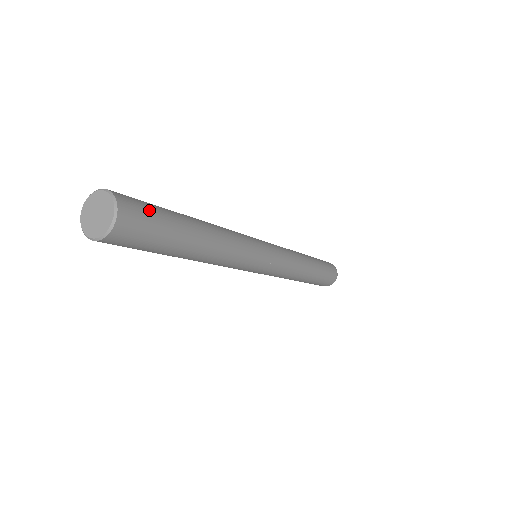
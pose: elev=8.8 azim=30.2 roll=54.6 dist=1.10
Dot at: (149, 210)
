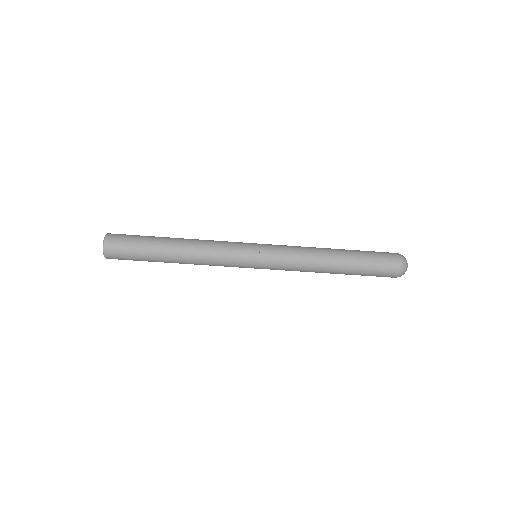
Dot at: (129, 235)
